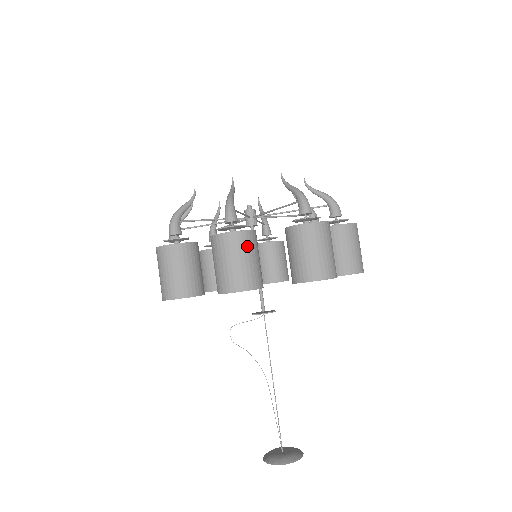
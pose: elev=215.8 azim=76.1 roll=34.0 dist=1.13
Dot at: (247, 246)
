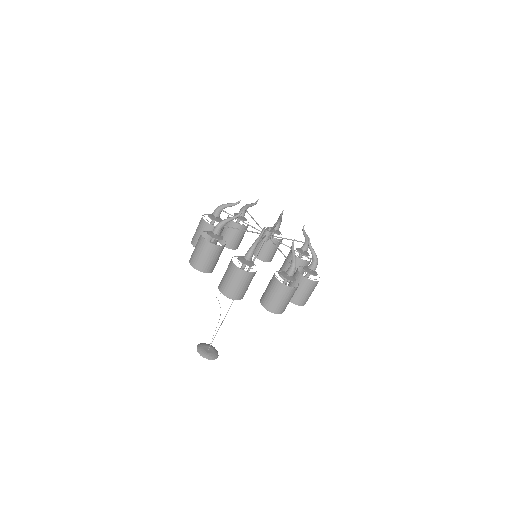
Dot at: occluded
